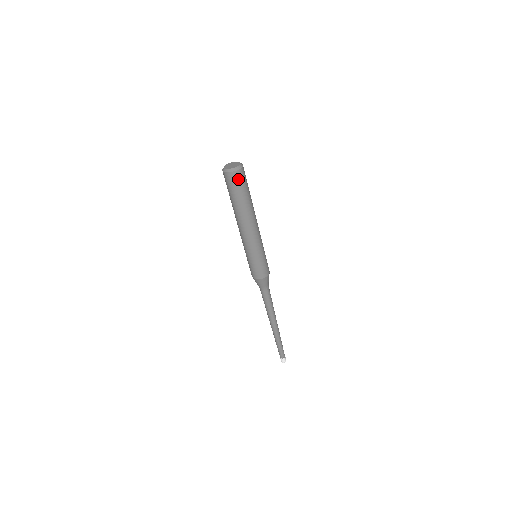
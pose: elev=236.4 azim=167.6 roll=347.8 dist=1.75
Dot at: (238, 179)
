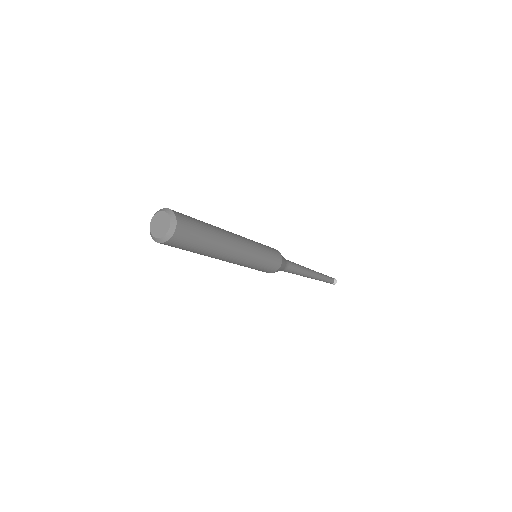
Dot at: (184, 236)
